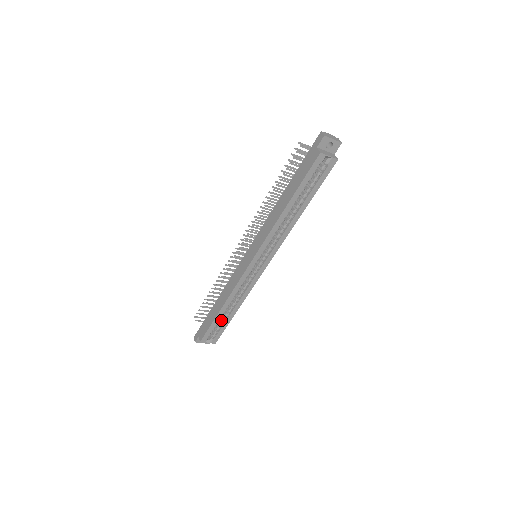
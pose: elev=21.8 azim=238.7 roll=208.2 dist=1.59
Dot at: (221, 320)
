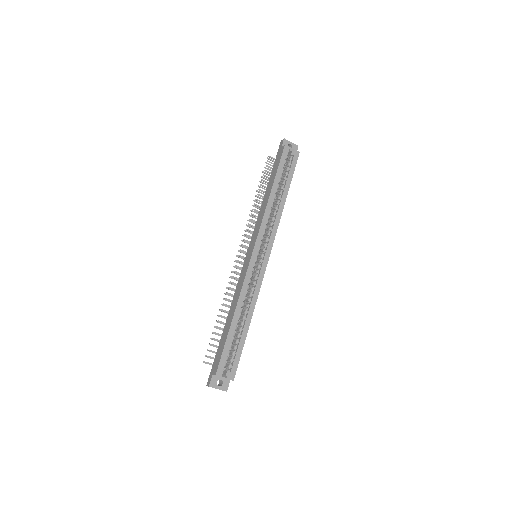
Dot at: (235, 341)
